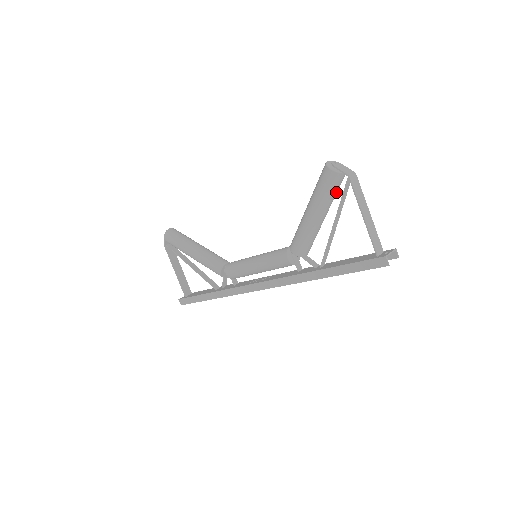
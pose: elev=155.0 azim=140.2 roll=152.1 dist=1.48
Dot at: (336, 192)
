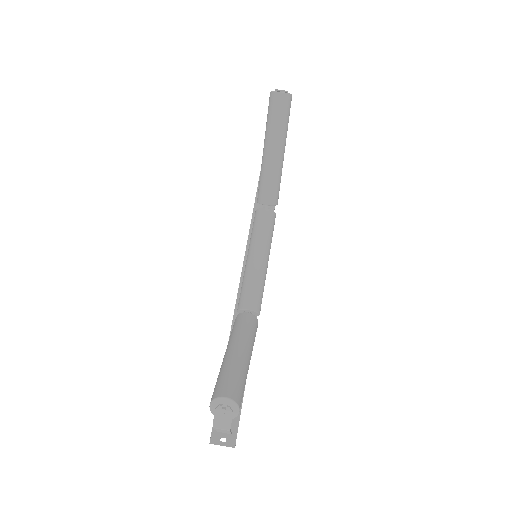
Dot at: occluded
